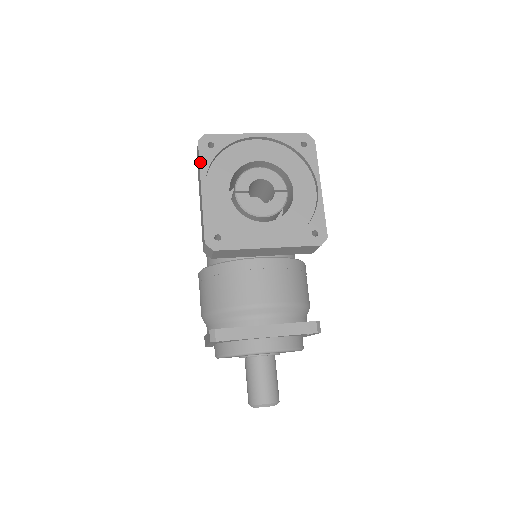
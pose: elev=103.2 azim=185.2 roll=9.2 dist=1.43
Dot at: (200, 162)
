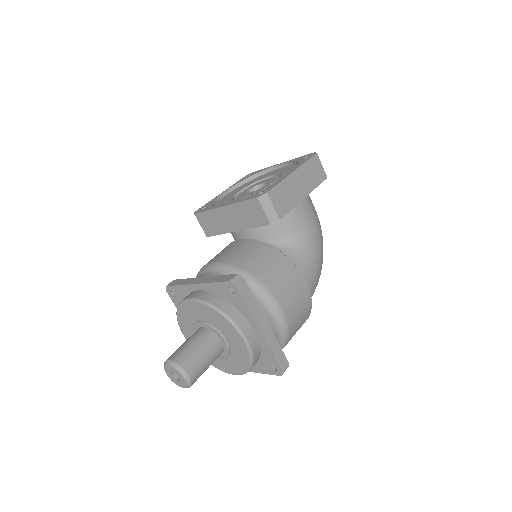
Dot at: occluded
